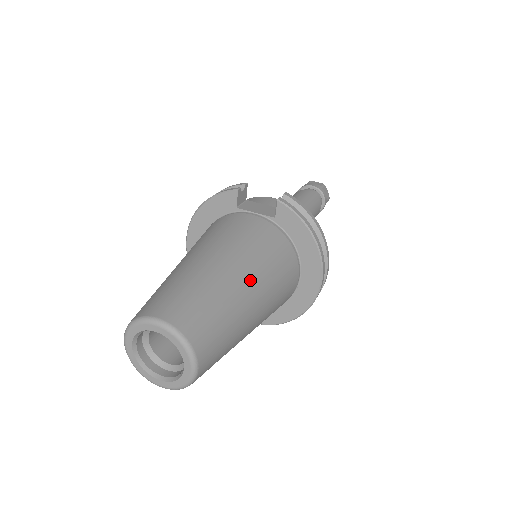
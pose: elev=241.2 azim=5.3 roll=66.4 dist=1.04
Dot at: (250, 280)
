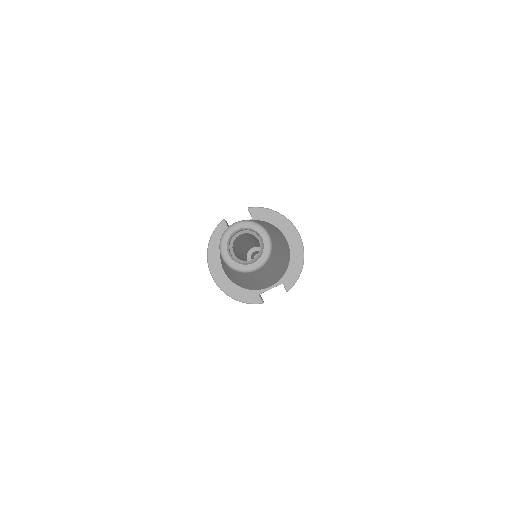
Dot at: (263, 222)
